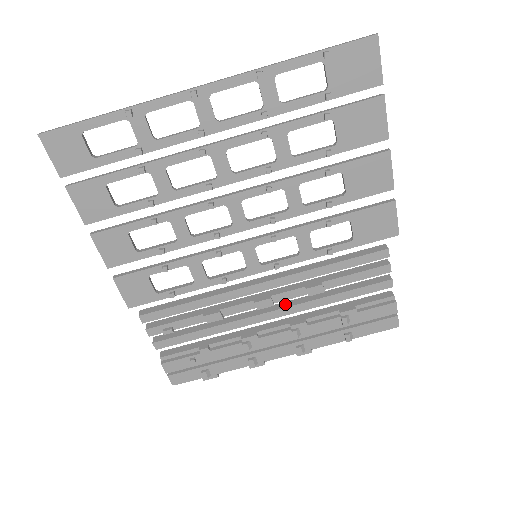
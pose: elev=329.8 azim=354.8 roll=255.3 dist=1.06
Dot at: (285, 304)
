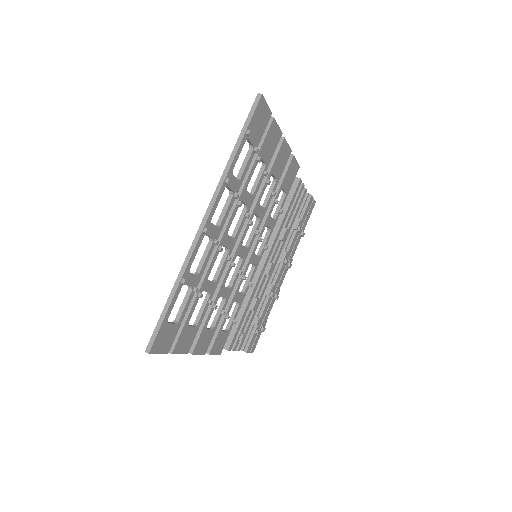
Dot at: occluded
